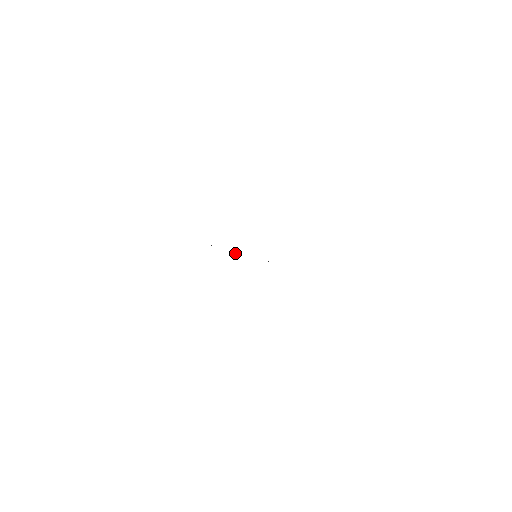
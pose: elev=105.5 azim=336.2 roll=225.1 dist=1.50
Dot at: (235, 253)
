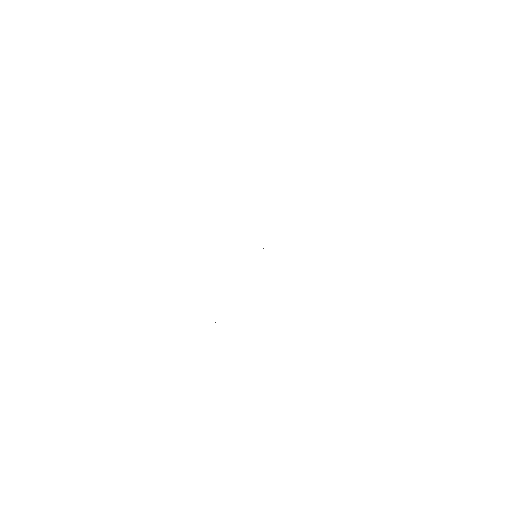
Dot at: occluded
